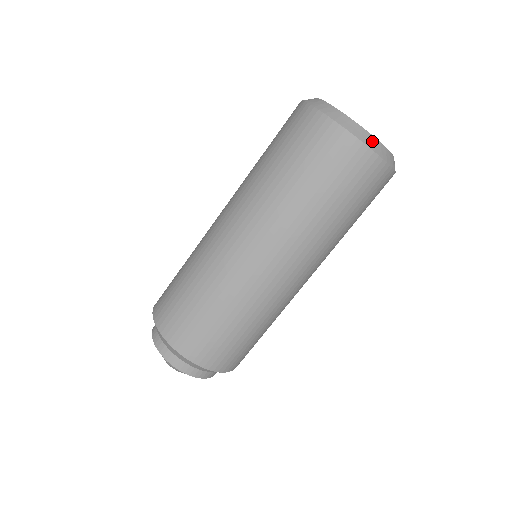
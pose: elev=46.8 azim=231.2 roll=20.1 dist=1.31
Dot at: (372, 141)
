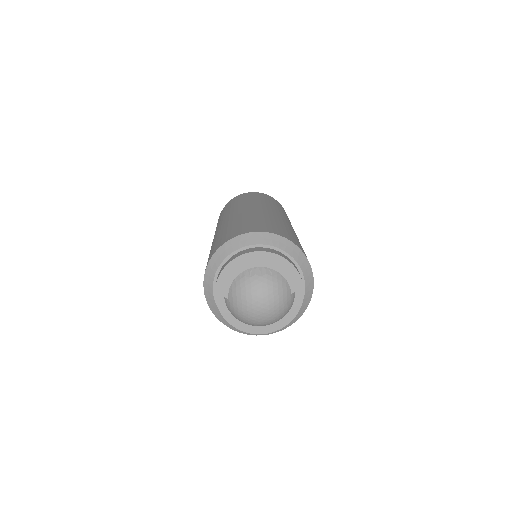
Dot at: occluded
